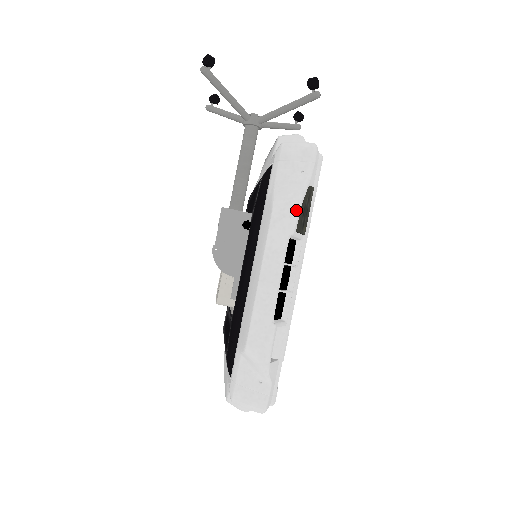
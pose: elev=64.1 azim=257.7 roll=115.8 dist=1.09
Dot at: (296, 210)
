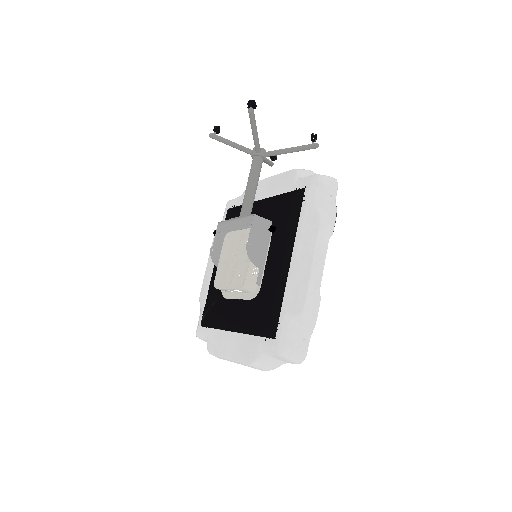
Dot at: (335, 220)
